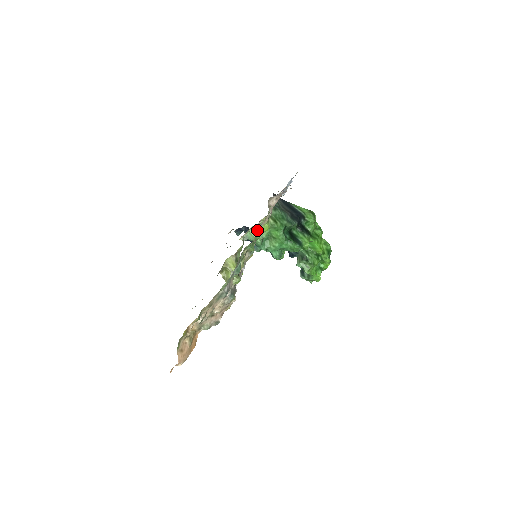
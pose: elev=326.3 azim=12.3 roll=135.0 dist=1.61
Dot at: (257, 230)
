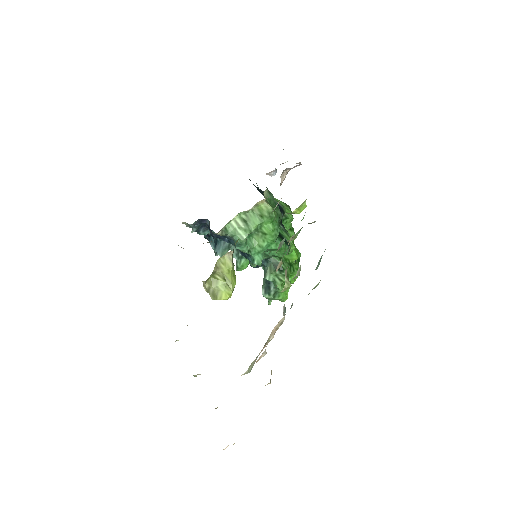
Dot at: occluded
